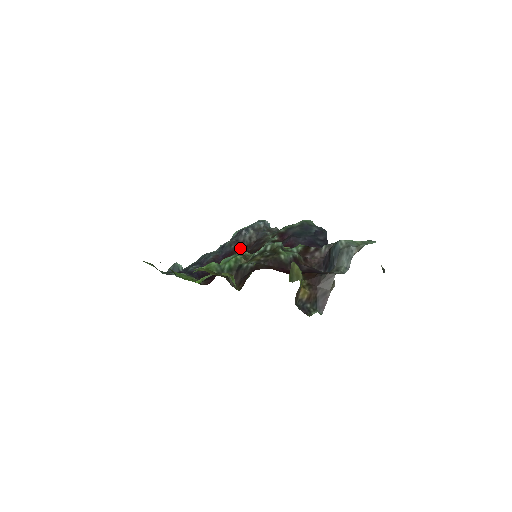
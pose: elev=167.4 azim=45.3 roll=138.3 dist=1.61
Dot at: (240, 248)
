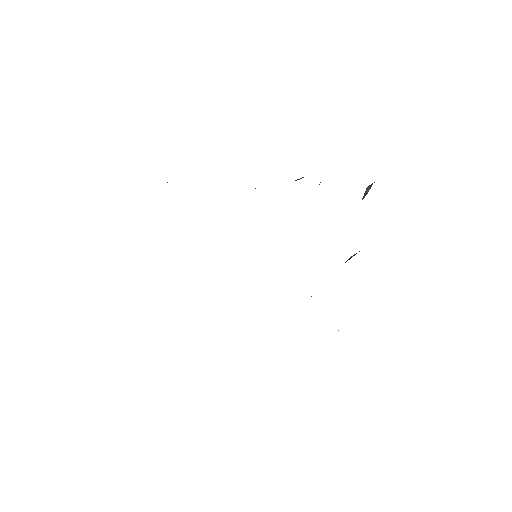
Dot at: occluded
